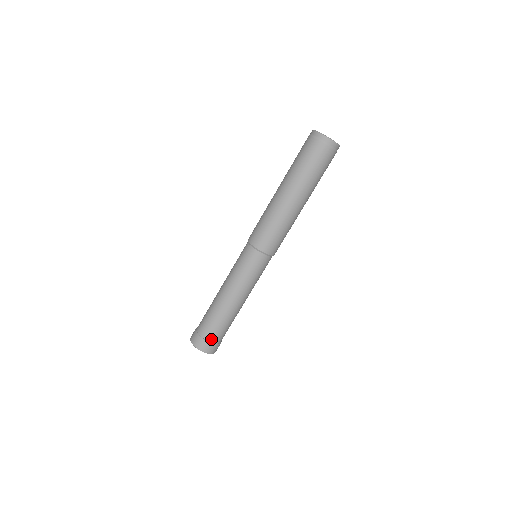
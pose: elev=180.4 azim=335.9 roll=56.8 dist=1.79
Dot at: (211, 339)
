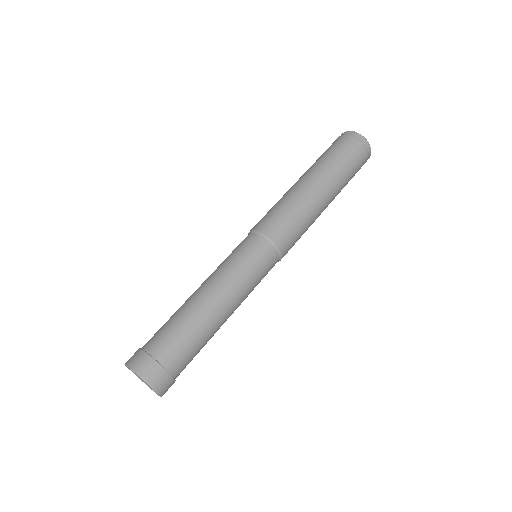
Dot at: (172, 367)
